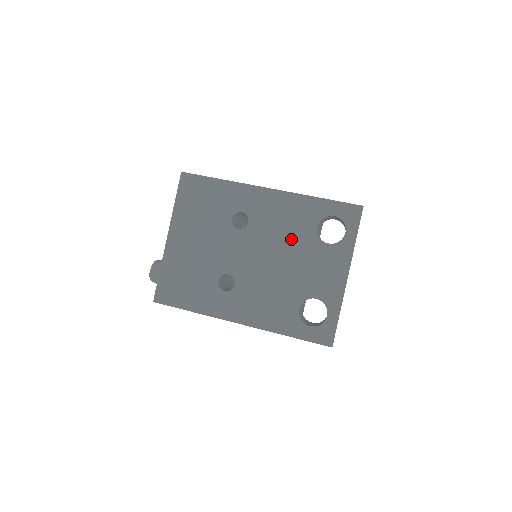
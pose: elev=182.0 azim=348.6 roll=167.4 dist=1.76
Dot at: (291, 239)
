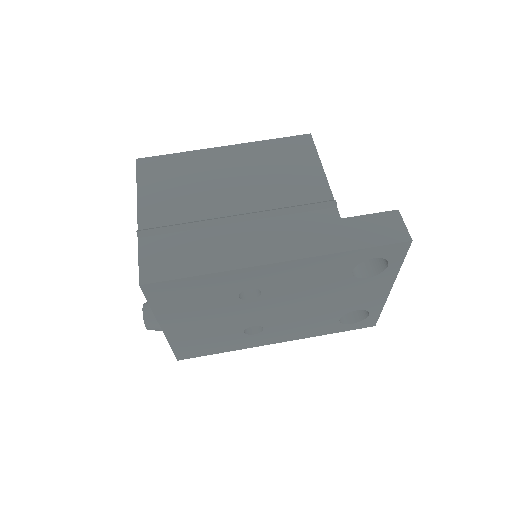
Dot at: (320, 288)
